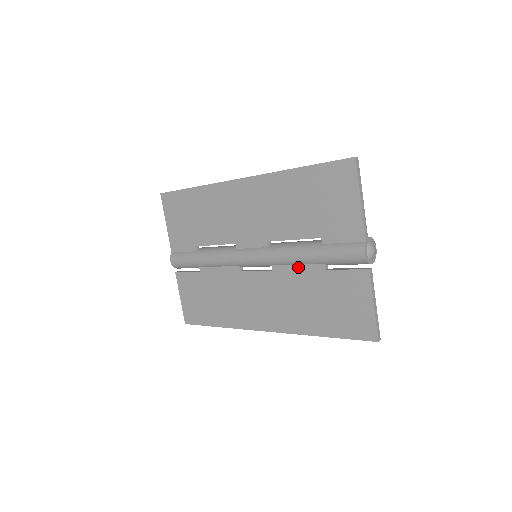
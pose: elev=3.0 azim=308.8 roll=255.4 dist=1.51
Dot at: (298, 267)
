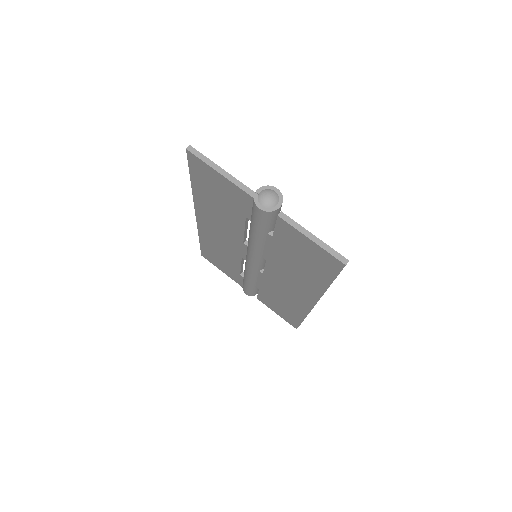
Dot at: (266, 247)
